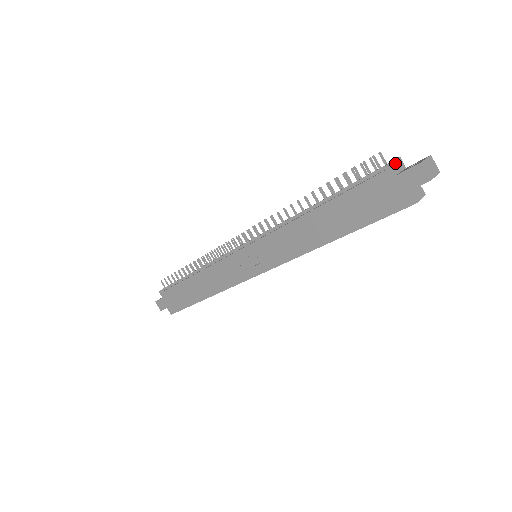
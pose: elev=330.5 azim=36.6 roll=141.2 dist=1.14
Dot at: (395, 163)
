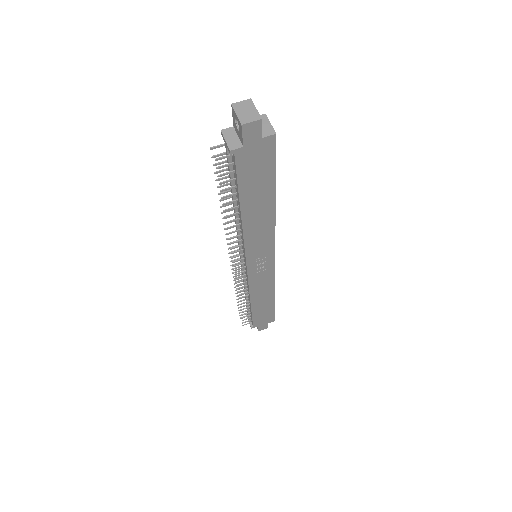
Dot at: (229, 141)
